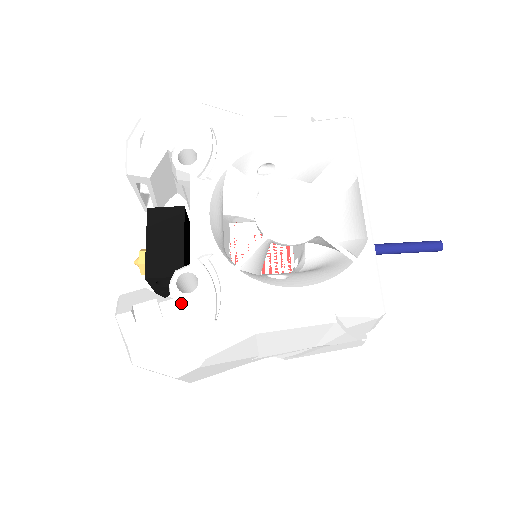
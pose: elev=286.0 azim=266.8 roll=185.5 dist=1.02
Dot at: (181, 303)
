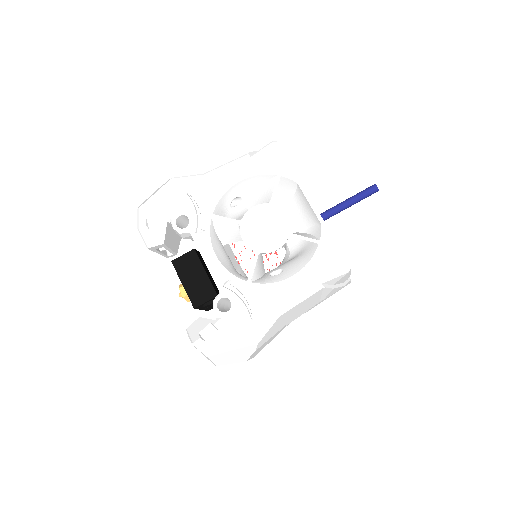
Dot at: (227, 319)
